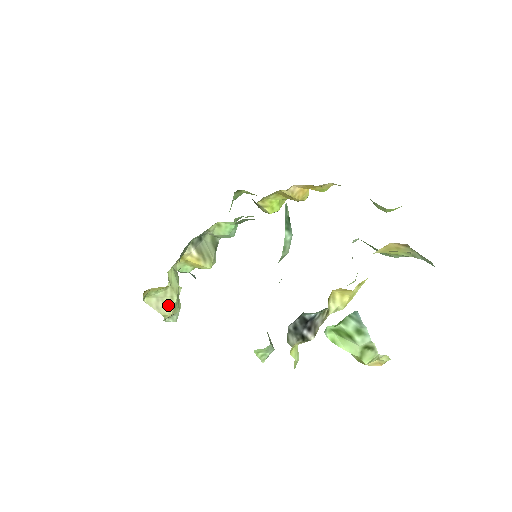
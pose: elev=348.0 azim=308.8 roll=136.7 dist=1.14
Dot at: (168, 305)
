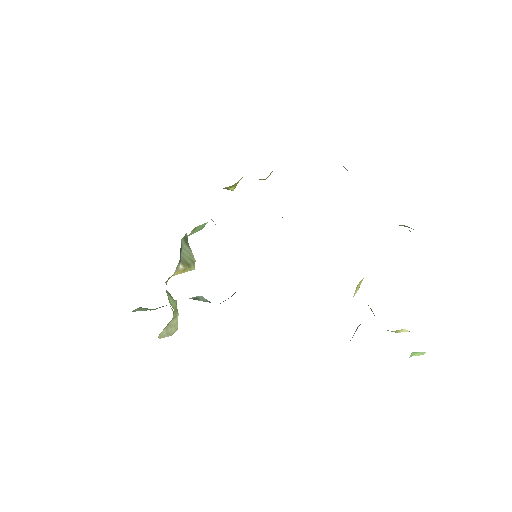
Dot at: (174, 325)
